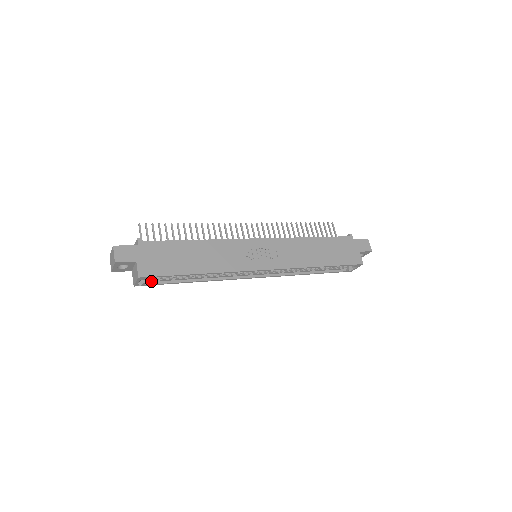
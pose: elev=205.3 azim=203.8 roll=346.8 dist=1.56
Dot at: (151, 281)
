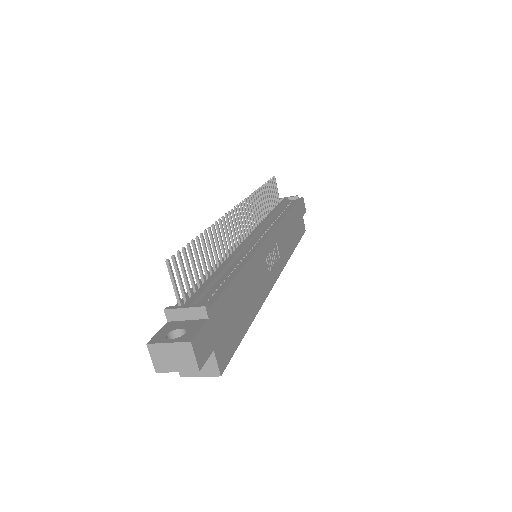
Dot at: occluded
